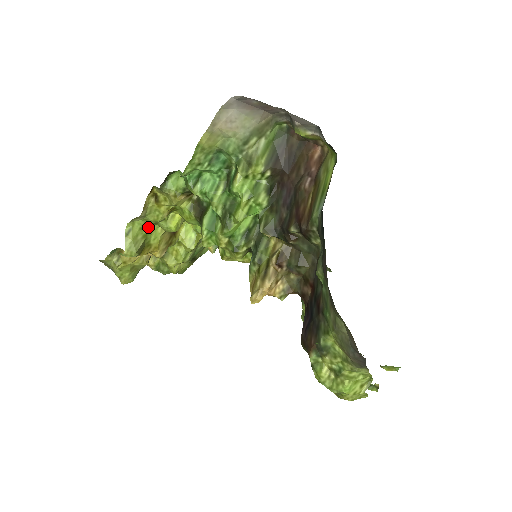
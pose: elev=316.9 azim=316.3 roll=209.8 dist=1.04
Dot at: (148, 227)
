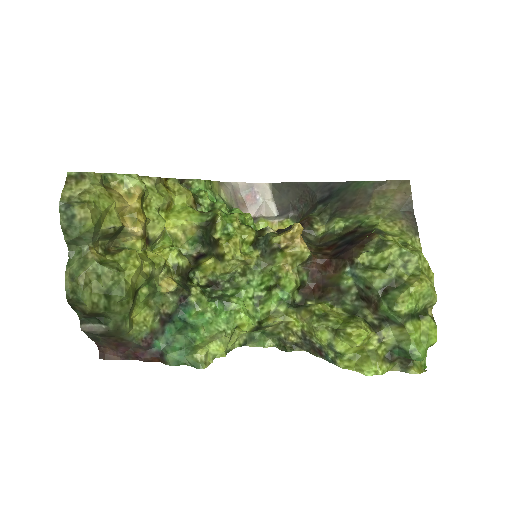
Dot at: (145, 199)
